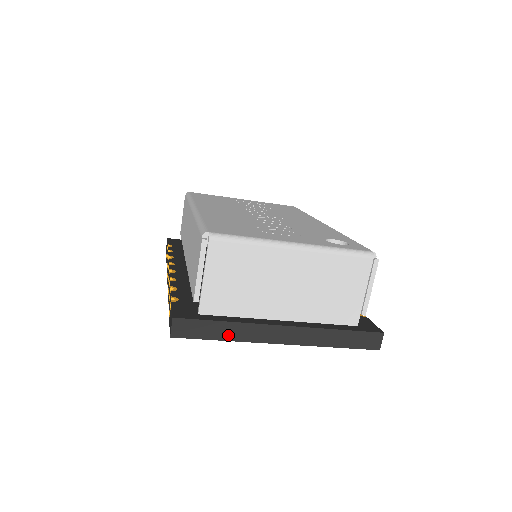
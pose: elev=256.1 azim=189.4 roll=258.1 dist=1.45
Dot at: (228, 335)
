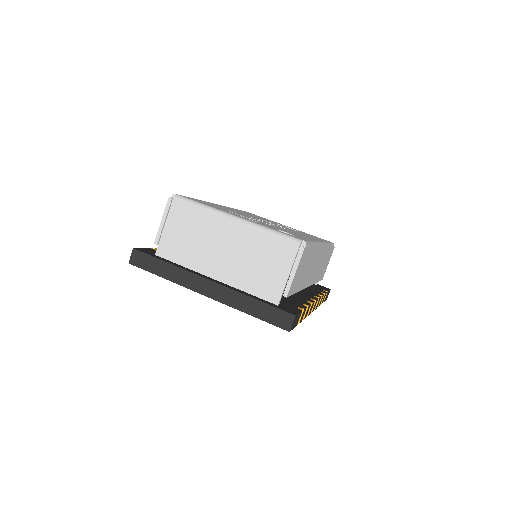
Dot at: (167, 274)
